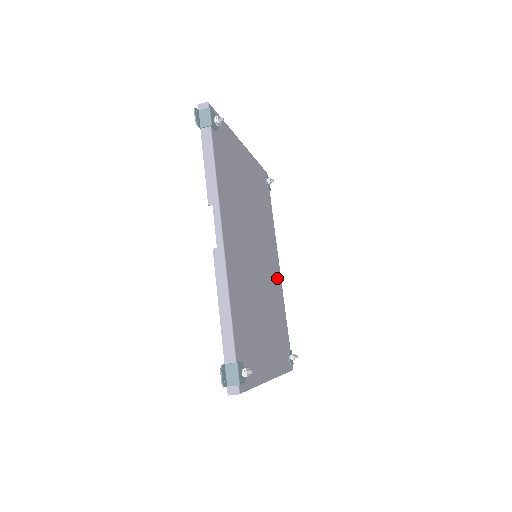
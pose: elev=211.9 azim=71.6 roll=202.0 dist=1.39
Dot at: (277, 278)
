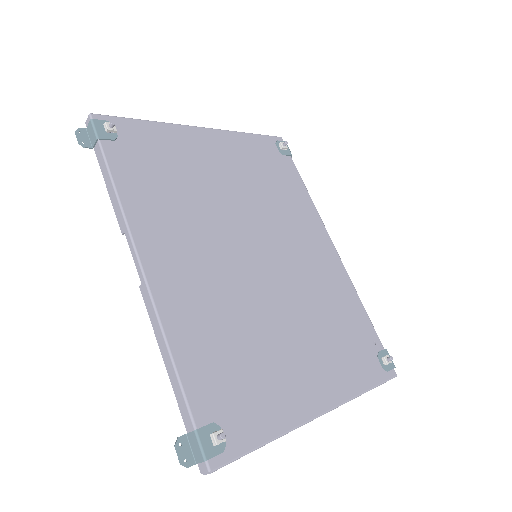
Dot at: (328, 263)
